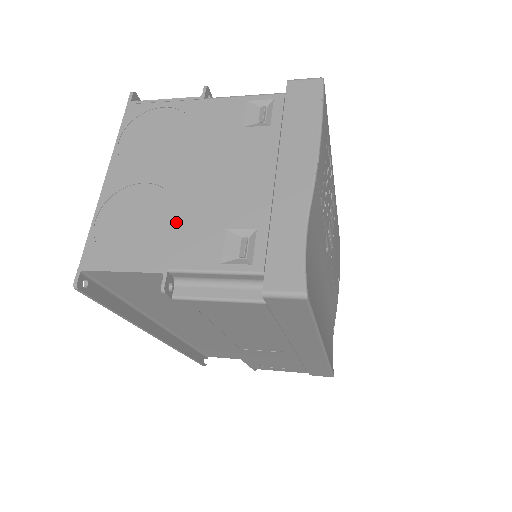
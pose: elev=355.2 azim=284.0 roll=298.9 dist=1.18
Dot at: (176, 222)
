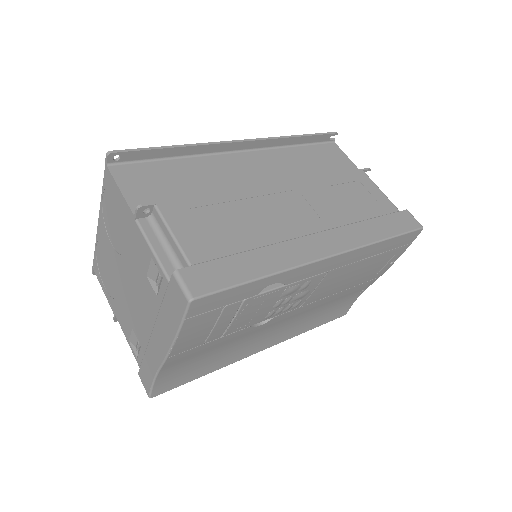
Dot at: (119, 295)
